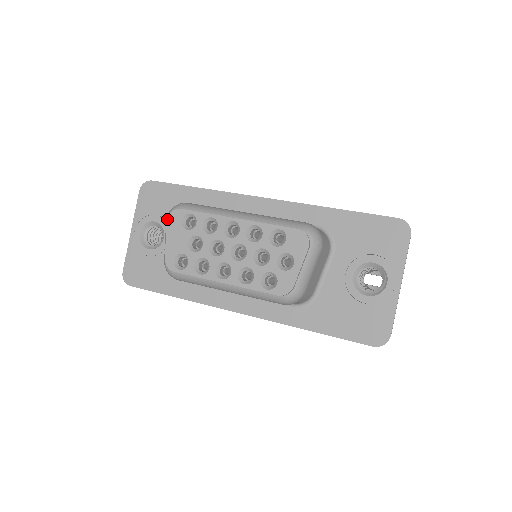
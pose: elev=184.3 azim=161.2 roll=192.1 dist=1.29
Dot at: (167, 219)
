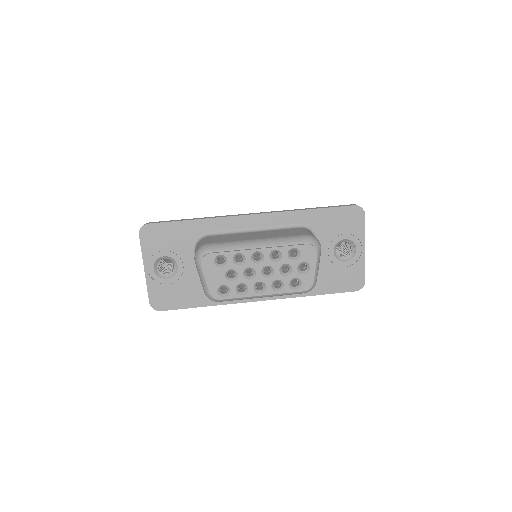
Dot at: (201, 264)
